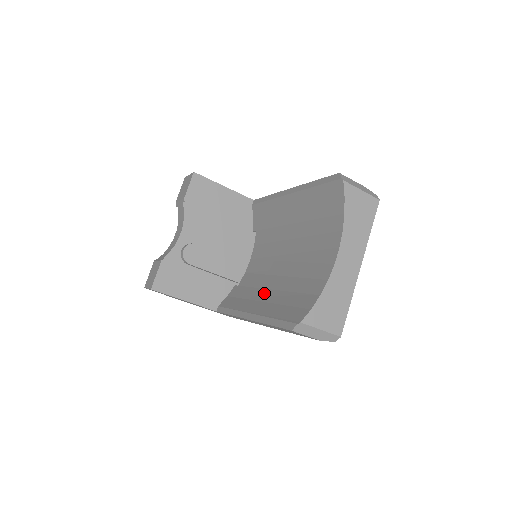
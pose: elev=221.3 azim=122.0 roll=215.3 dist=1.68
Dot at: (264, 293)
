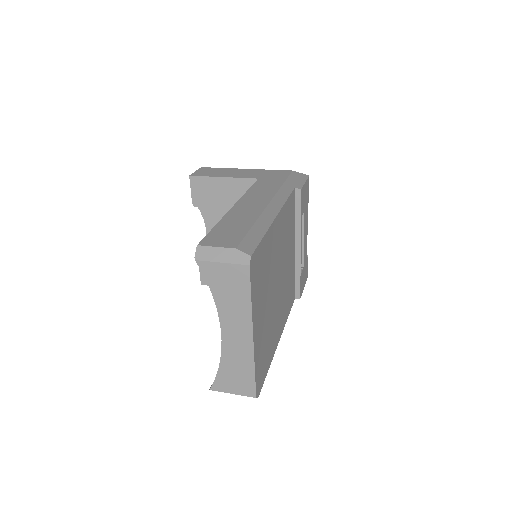
Dot at: occluded
